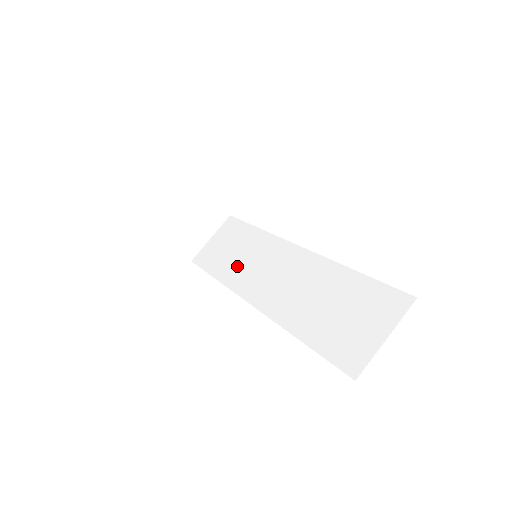
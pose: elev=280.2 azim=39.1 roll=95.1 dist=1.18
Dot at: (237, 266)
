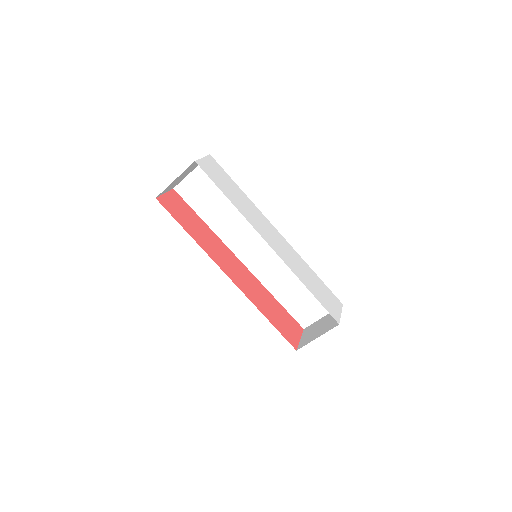
Dot at: (226, 223)
